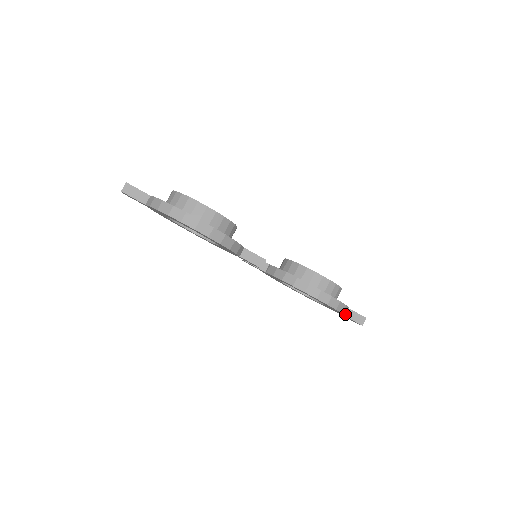
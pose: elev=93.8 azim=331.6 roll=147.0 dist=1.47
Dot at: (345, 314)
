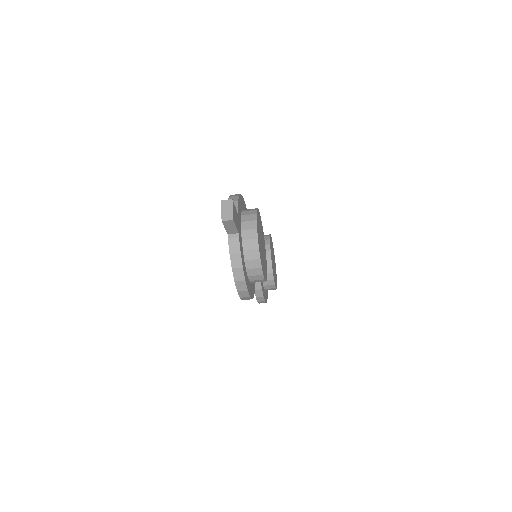
Dot at: occluded
